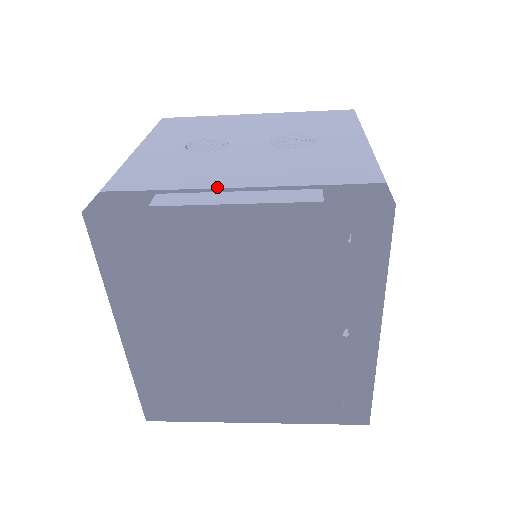
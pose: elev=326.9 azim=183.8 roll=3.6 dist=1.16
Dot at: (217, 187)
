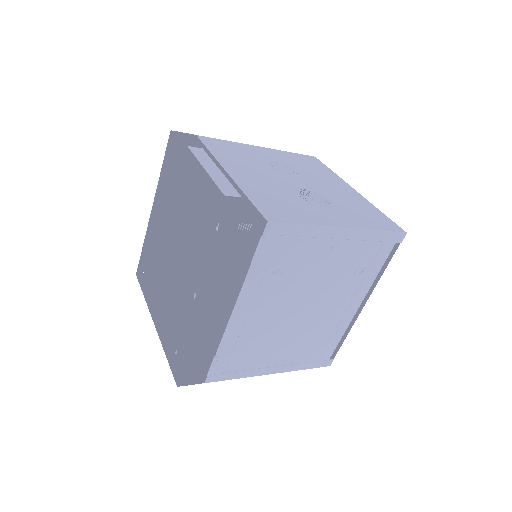
Dot at: (222, 165)
